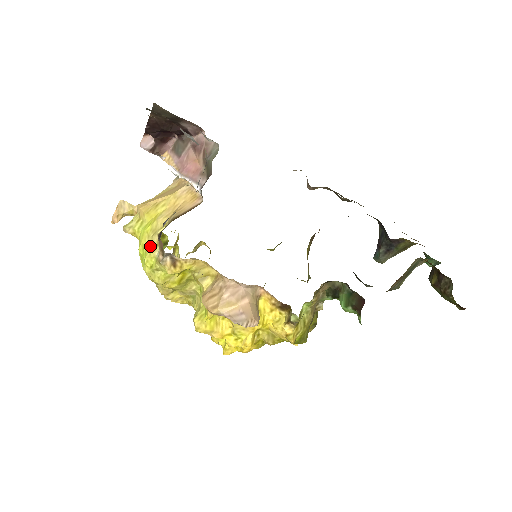
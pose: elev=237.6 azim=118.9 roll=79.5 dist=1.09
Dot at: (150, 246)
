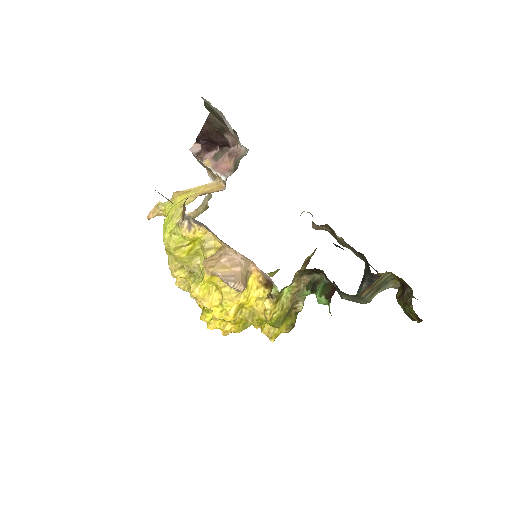
Dot at: (175, 216)
